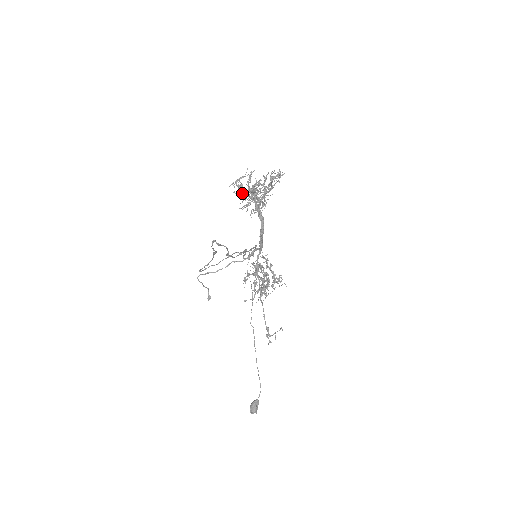
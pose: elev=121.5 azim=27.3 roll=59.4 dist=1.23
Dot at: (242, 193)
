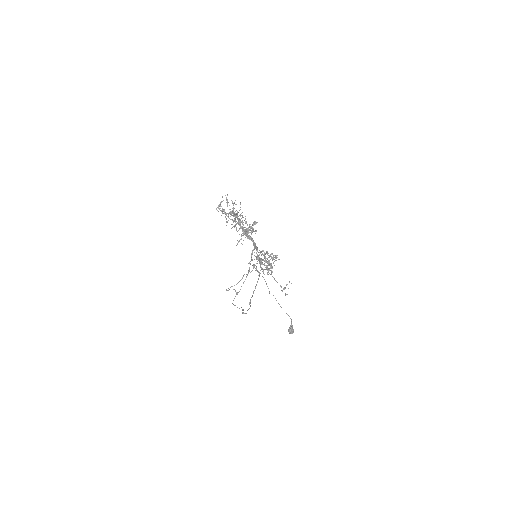
Dot at: (227, 216)
